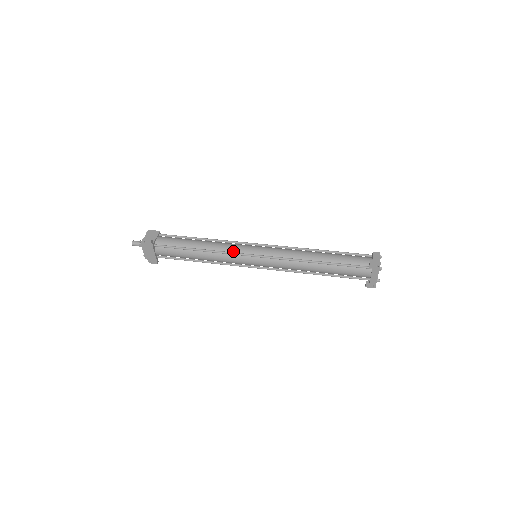
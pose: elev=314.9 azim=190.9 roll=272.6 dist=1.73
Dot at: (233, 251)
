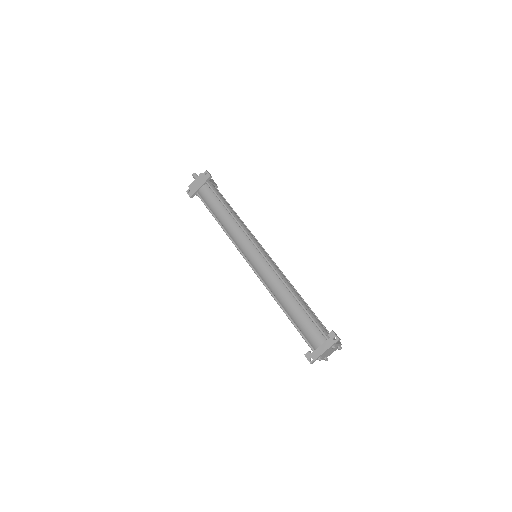
Dot at: (248, 234)
